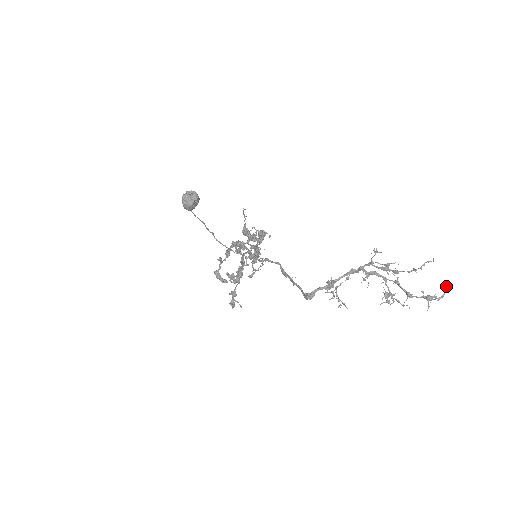
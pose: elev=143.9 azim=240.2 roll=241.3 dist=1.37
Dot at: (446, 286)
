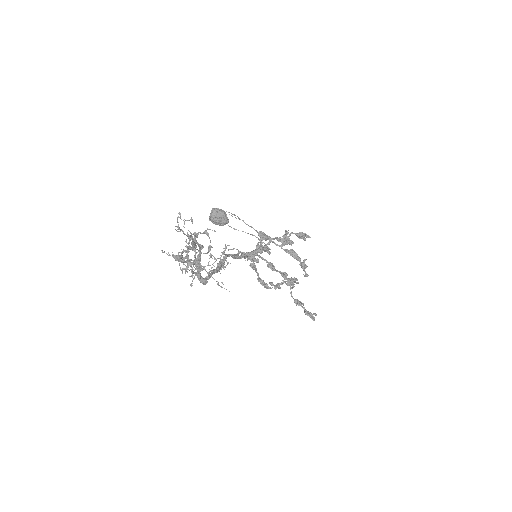
Dot at: (186, 241)
